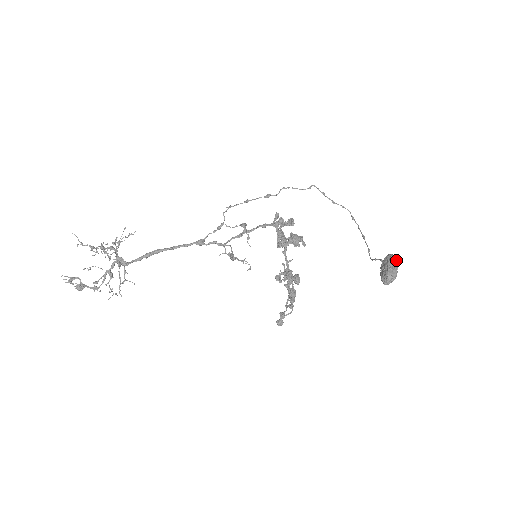
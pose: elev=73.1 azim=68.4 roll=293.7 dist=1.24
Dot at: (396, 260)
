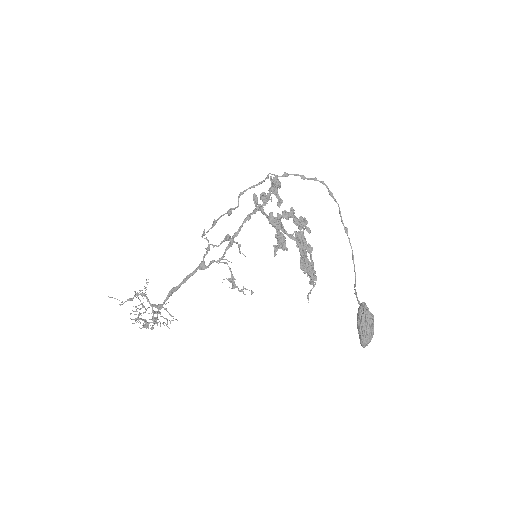
Dot at: (368, 318)
